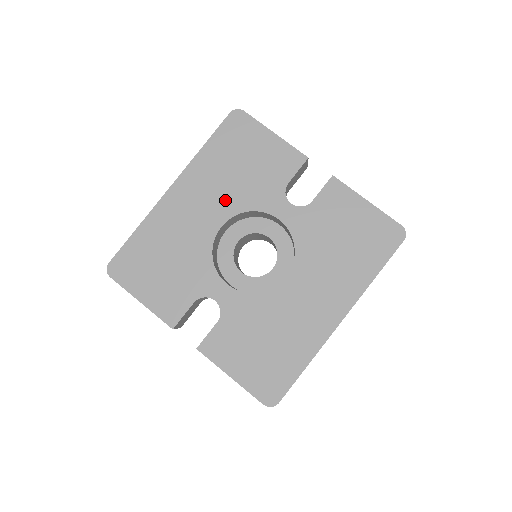
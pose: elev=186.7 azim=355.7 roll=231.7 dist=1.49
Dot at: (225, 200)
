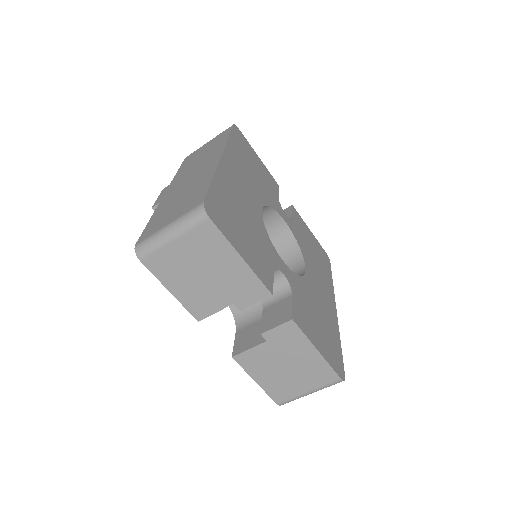
Dot at: (256, 189)
